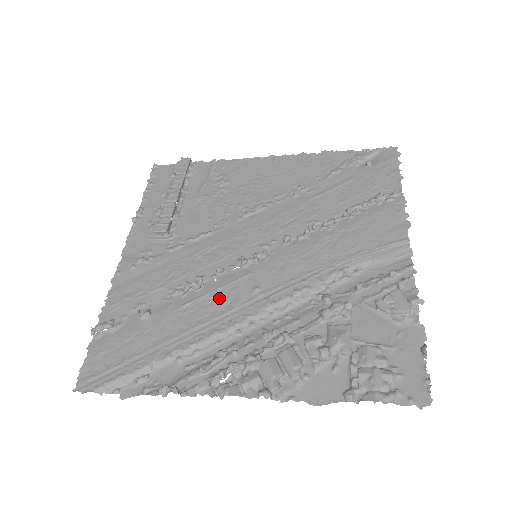
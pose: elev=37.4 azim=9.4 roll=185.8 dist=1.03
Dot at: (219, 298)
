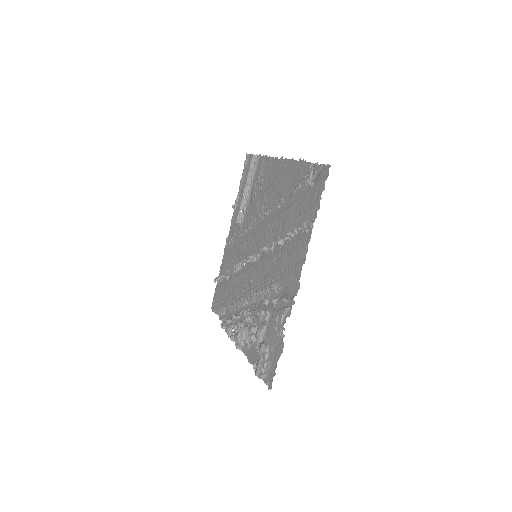
Dot at: (242, 280)
